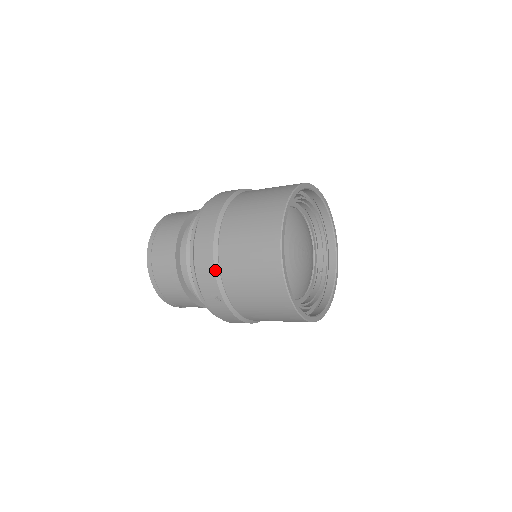
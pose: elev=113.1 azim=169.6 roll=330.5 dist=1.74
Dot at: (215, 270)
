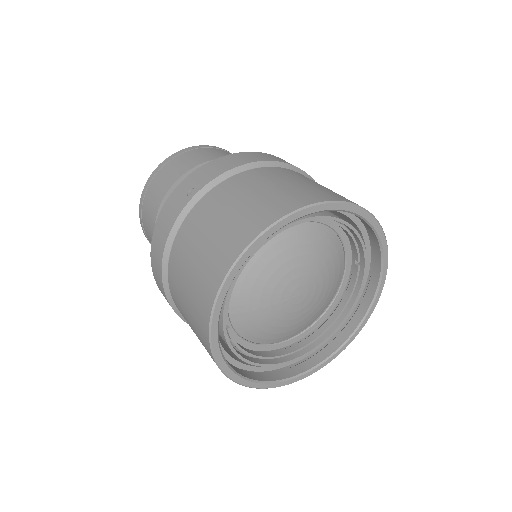
Dot at: occluded
